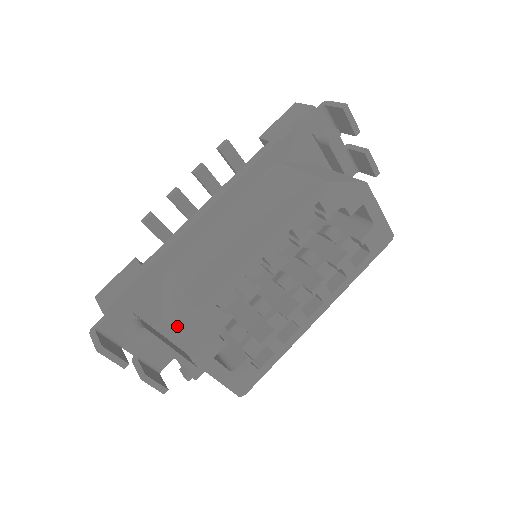
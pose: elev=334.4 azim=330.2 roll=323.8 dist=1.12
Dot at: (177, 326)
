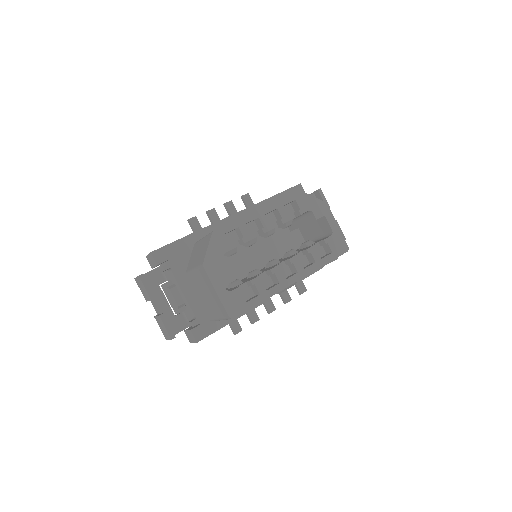
Dot at: (197, 260)
